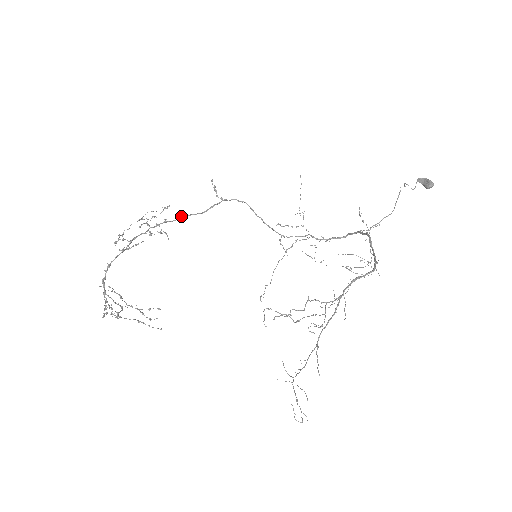
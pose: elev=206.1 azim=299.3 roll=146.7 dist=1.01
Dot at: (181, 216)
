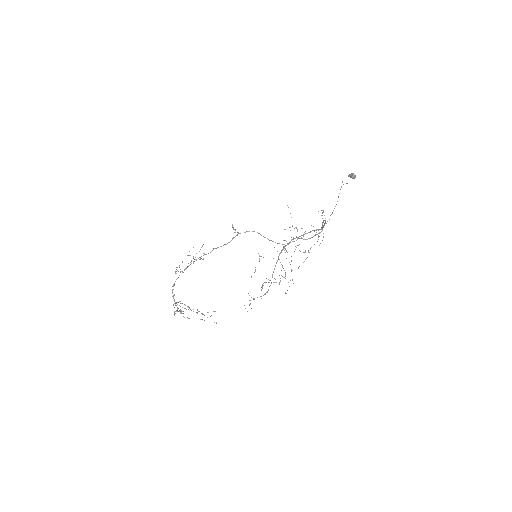
Dot at: (213, 249)
